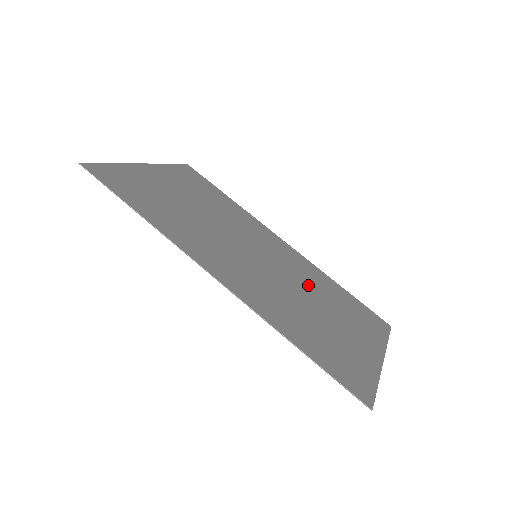
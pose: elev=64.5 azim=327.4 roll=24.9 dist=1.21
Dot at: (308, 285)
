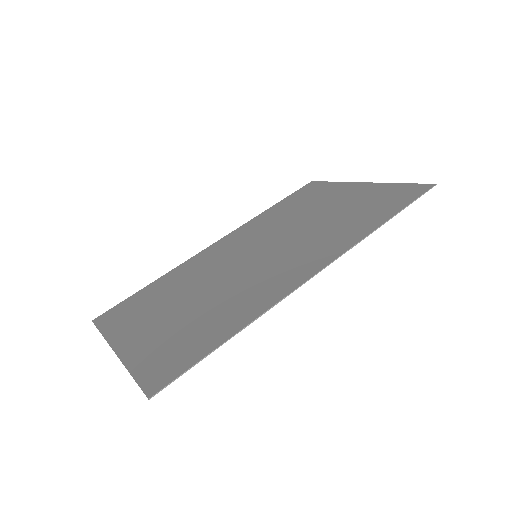
Dot at: (283, 224)
